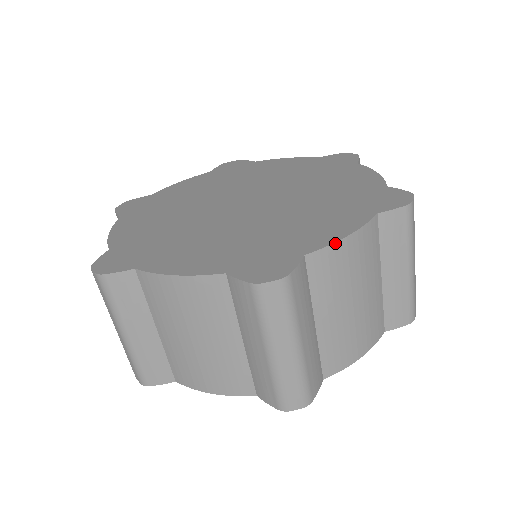
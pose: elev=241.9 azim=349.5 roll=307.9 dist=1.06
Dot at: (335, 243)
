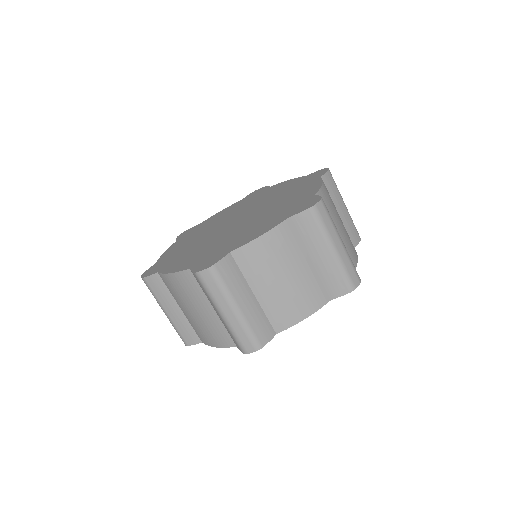
Dot at: (321, 187)
